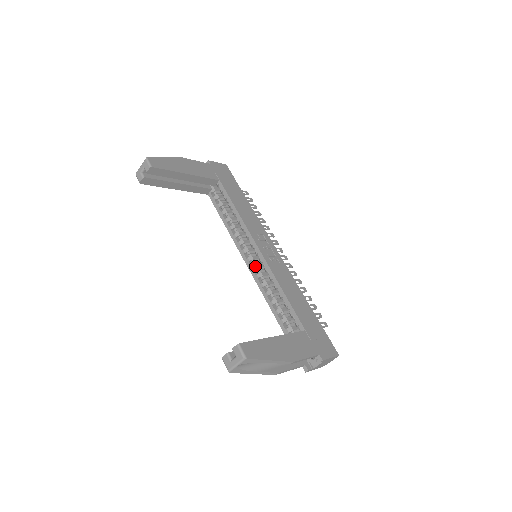
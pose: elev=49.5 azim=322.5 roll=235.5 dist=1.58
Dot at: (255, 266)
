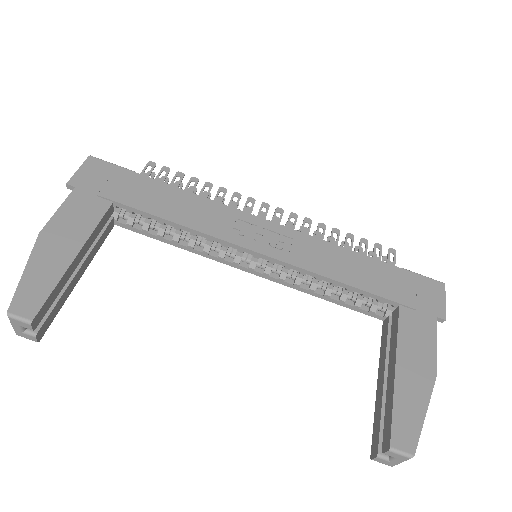
Dot at: (267, 270)
